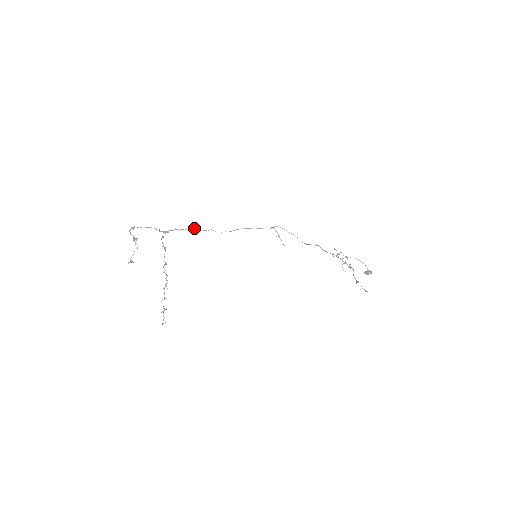
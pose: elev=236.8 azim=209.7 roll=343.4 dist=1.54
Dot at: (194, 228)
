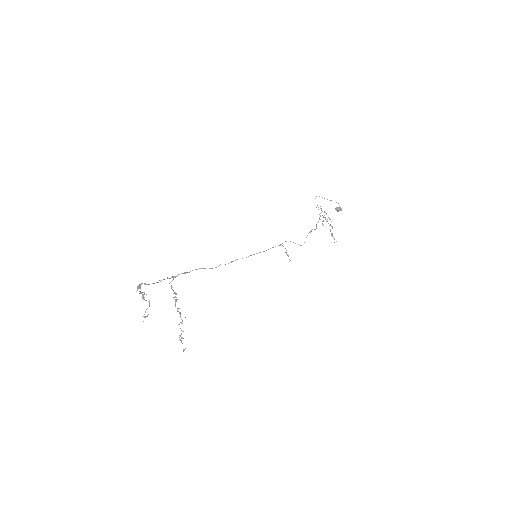
Dot at: occluded
